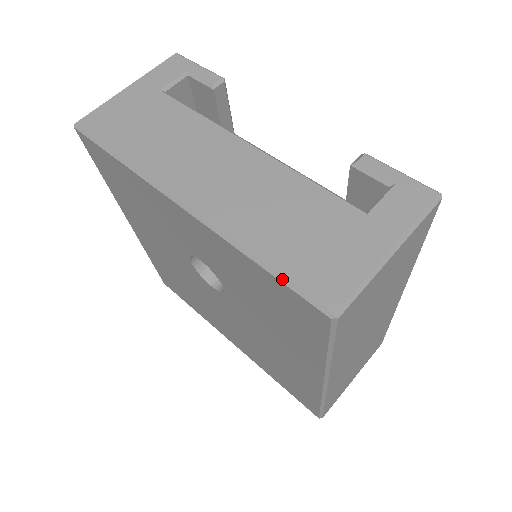
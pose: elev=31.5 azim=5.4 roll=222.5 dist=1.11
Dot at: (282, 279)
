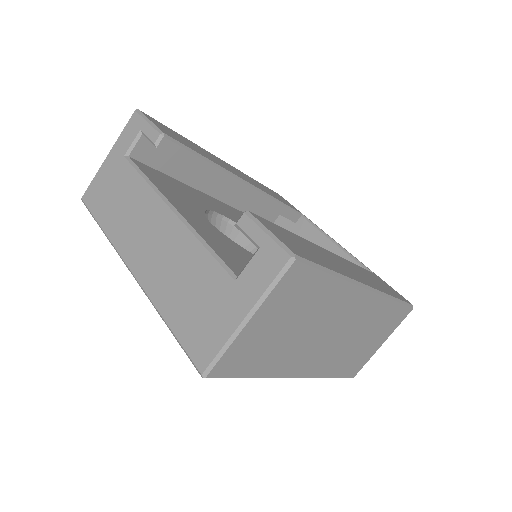
Dot at: (177, 341)
